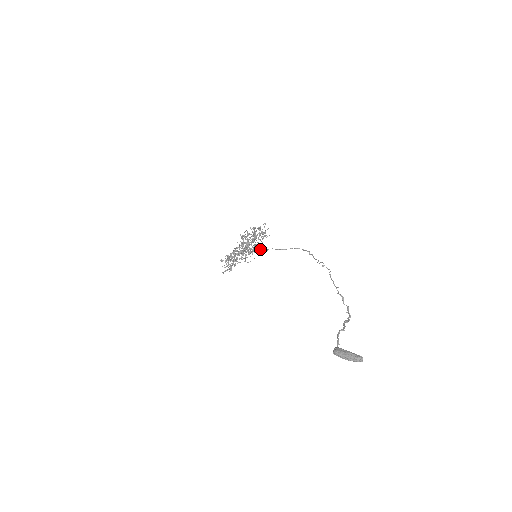
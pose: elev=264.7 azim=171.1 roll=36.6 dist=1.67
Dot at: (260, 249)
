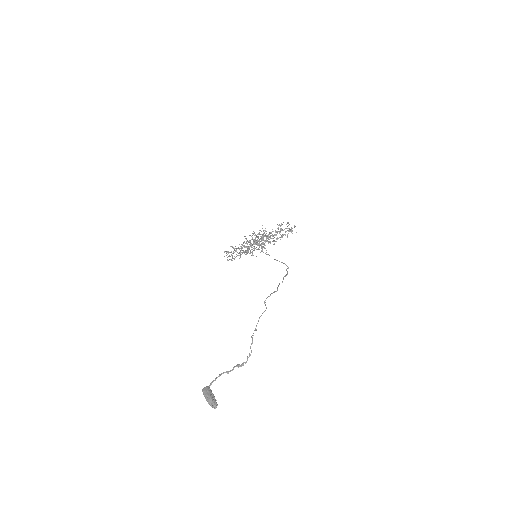
Dot at: (262, 251)
